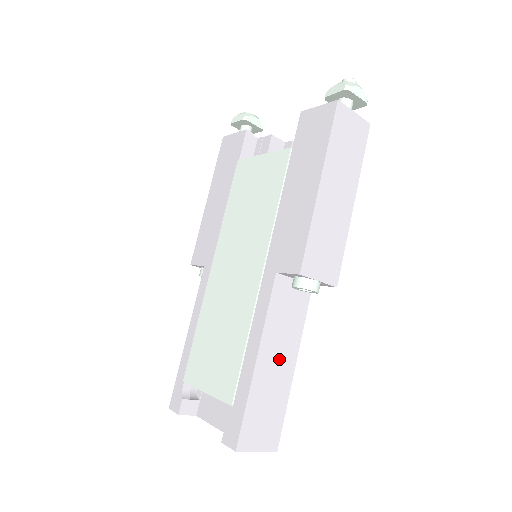
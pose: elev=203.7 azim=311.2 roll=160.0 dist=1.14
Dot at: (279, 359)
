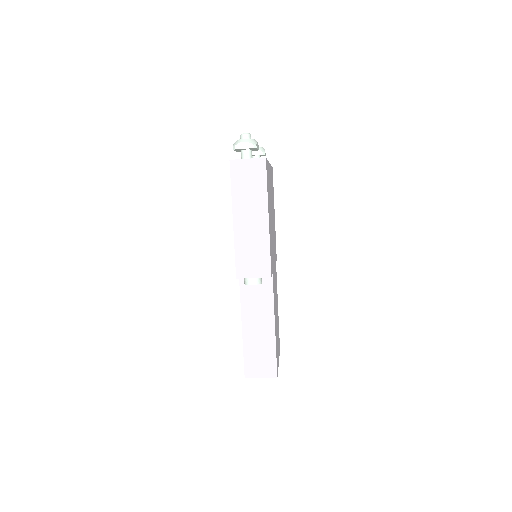
Dot at: (260, 324)
